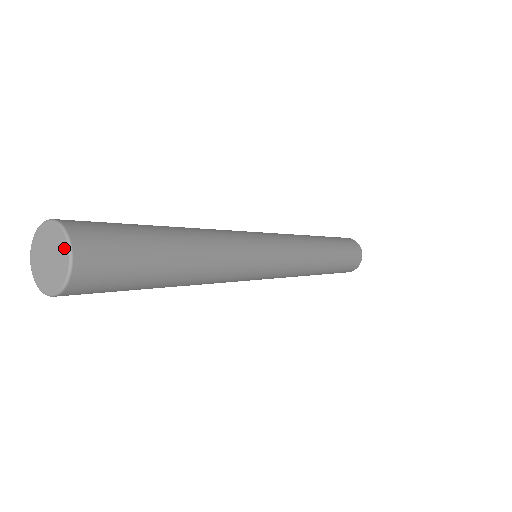
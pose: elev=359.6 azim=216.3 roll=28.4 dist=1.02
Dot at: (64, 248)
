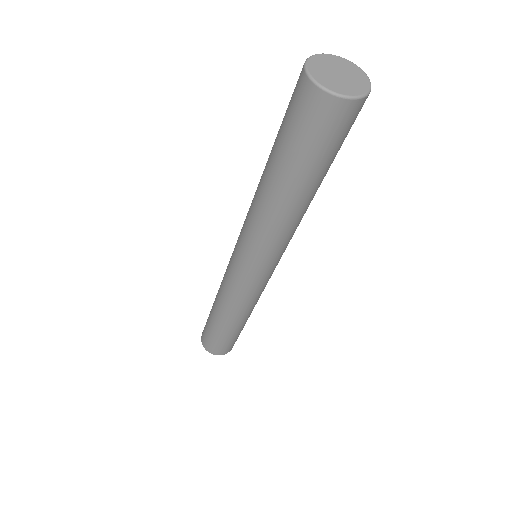
Dot at: (348, 63)
